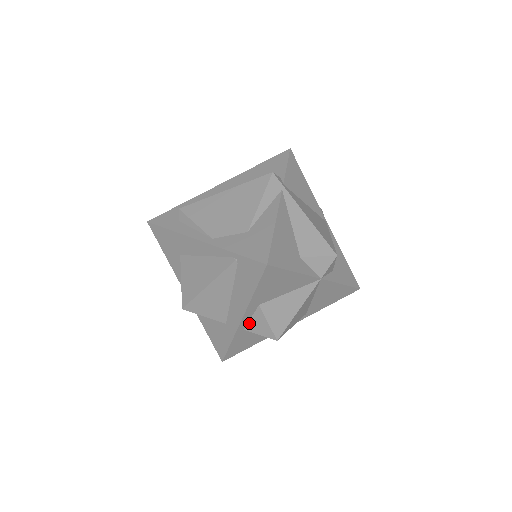
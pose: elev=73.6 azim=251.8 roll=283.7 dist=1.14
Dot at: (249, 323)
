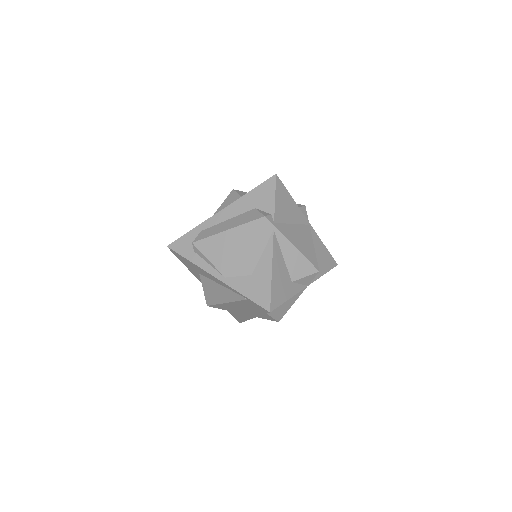
Dot at: occluded
